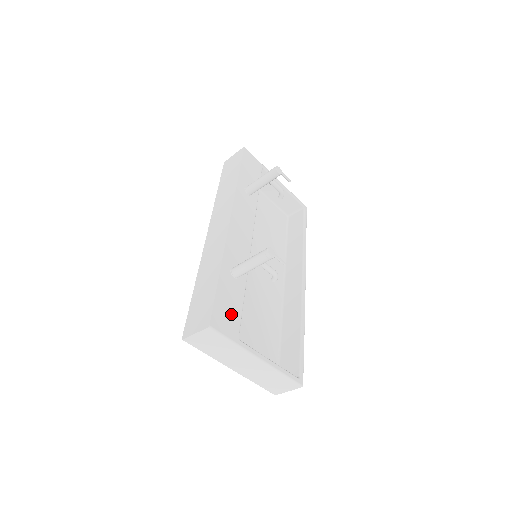
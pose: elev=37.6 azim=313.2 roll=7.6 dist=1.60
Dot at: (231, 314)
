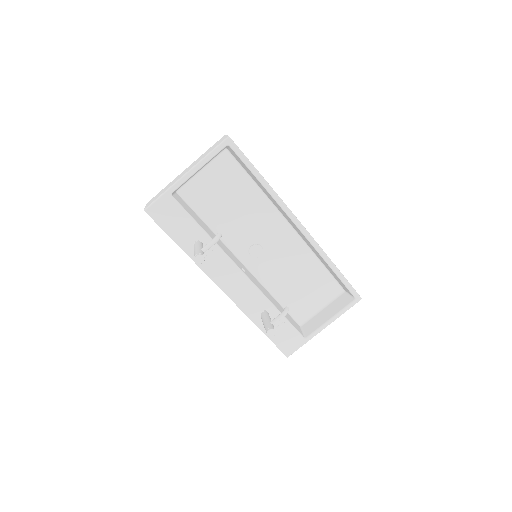
Dot at: (289, 336)
